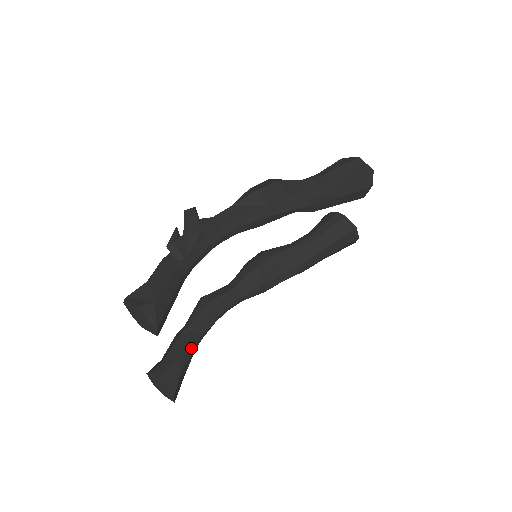
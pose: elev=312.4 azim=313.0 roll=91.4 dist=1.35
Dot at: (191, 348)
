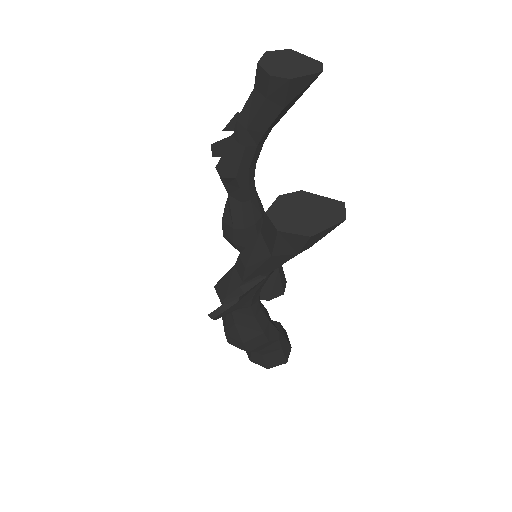
Dot at: occluded
